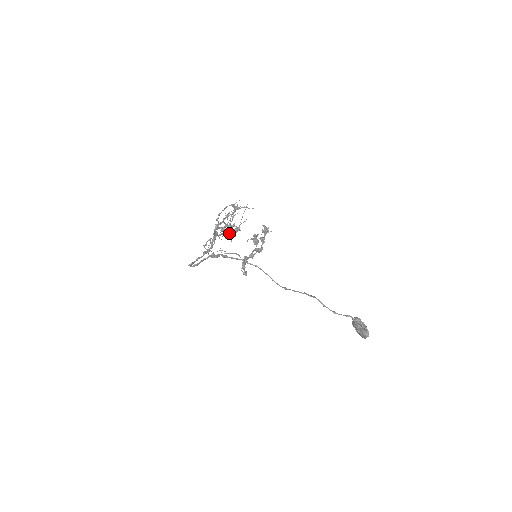
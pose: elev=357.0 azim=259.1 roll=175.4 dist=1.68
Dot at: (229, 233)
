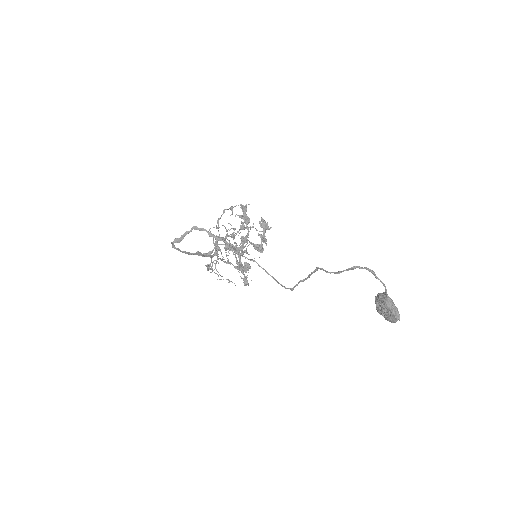
Dot at: occluded
